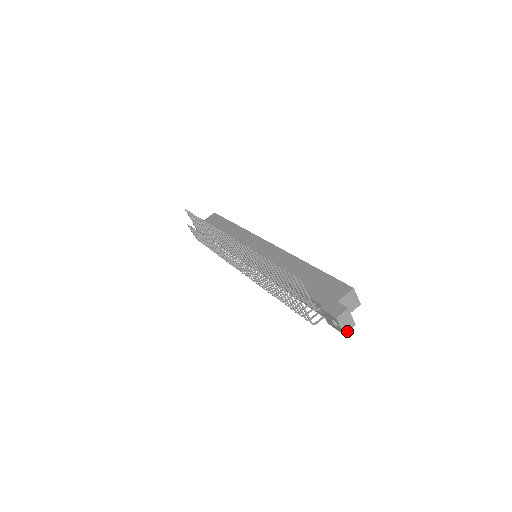
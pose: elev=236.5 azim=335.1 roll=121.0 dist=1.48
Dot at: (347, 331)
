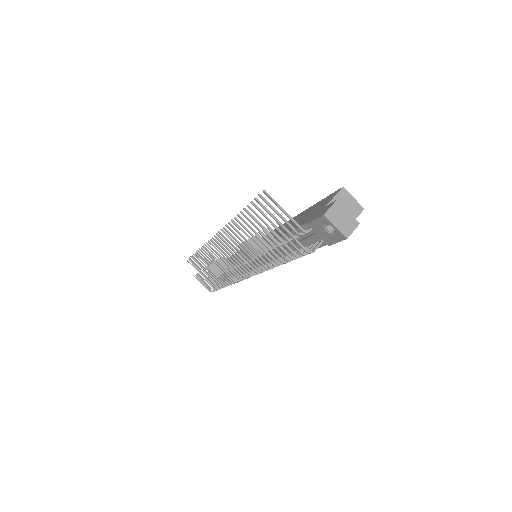
Dot at: (350, 233)
